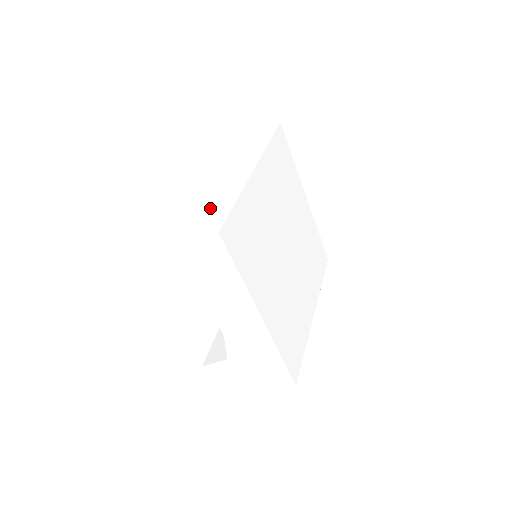
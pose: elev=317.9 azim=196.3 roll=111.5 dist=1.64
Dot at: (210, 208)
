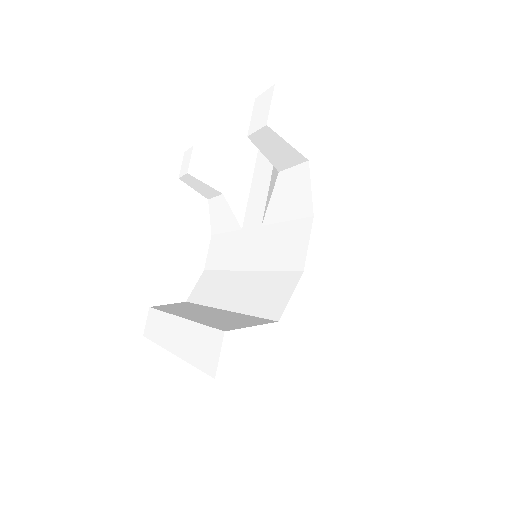
Dot at: occluded
